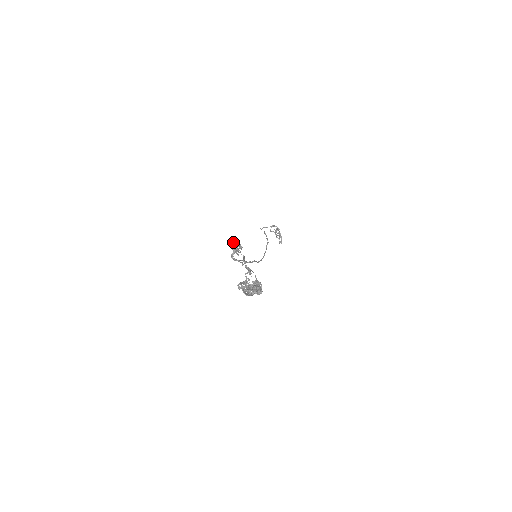
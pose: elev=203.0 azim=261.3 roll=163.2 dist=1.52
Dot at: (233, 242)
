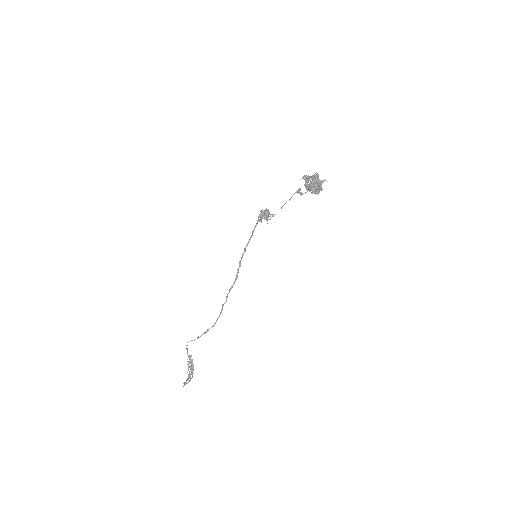
Dot at: occluded
